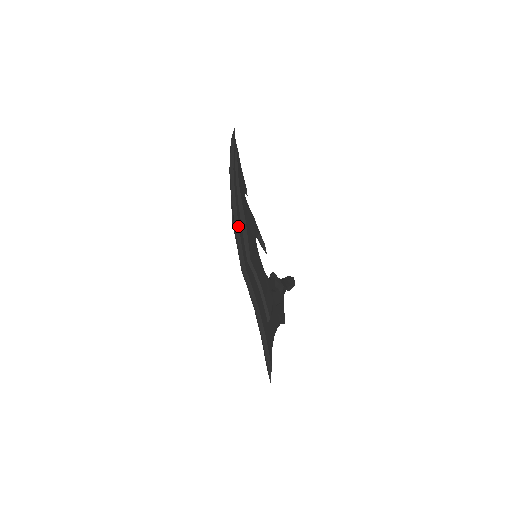
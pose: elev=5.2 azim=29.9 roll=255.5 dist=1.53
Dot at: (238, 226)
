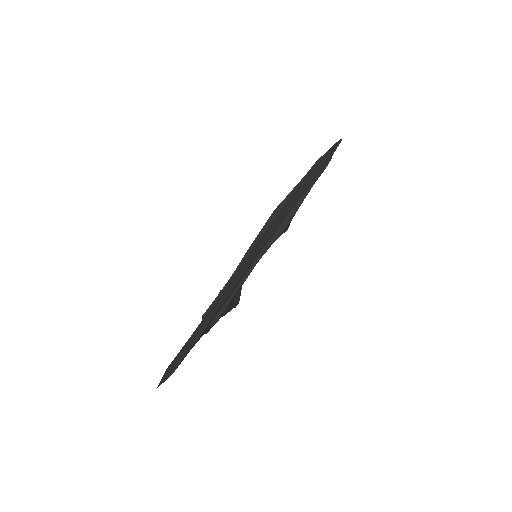
Dot at: (283, 219)
